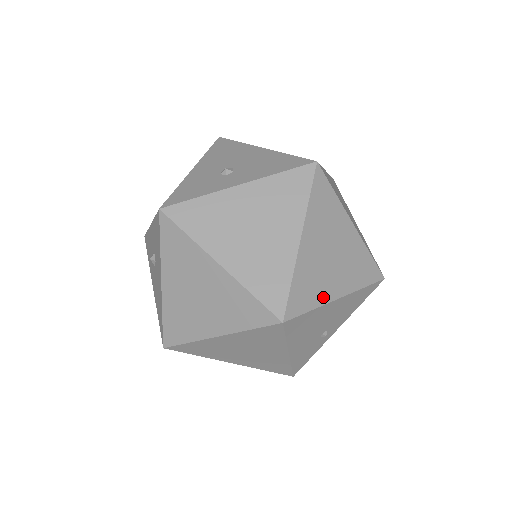
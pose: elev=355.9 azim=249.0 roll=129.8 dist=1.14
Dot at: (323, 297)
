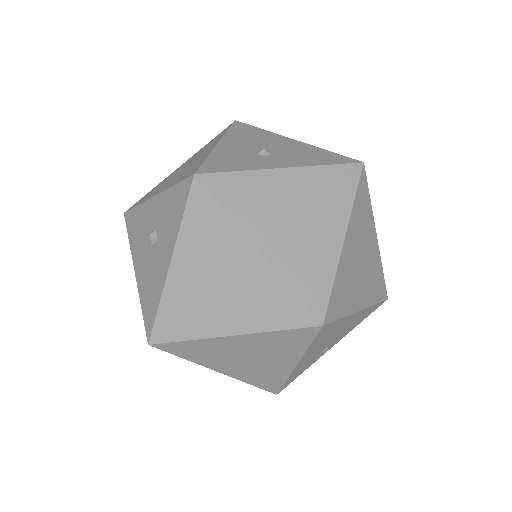
Dot at: (351, 306)
